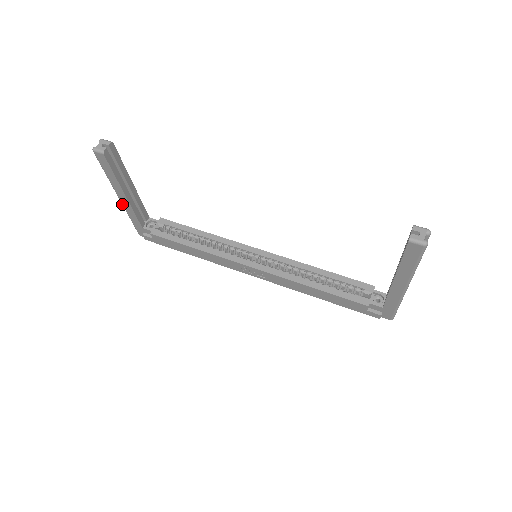
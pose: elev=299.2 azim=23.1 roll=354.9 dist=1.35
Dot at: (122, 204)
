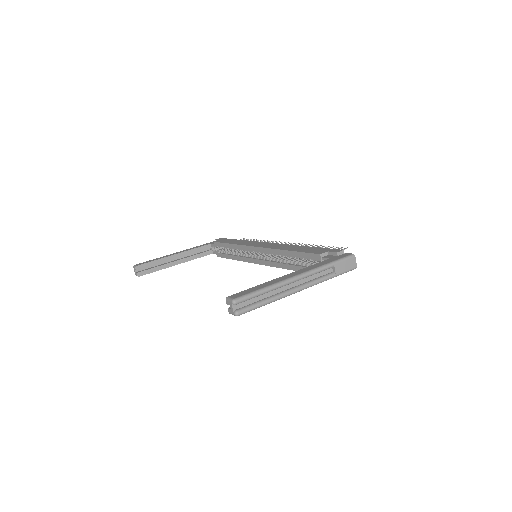
Dot at: occluded
